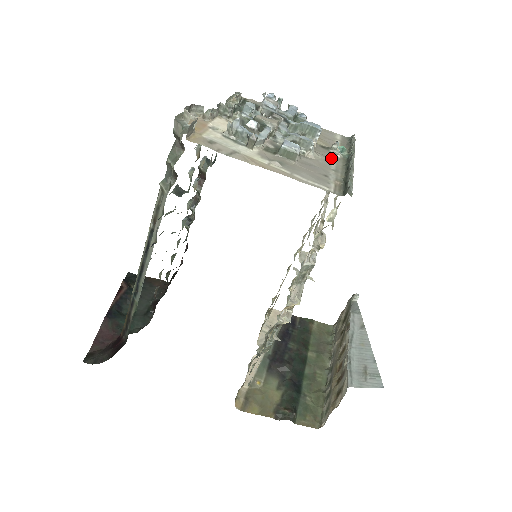
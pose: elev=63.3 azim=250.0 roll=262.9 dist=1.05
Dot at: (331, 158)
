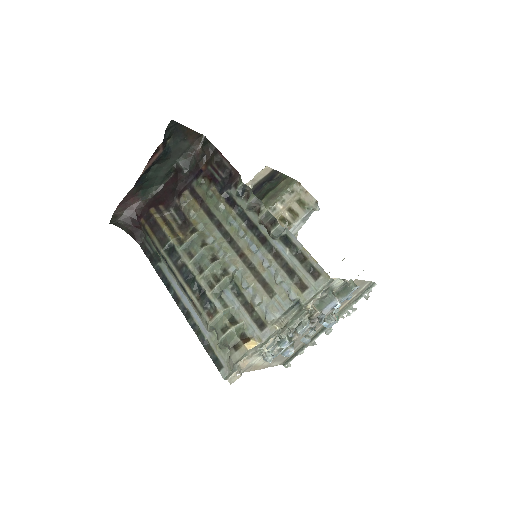
Dot at: (319, 327)
